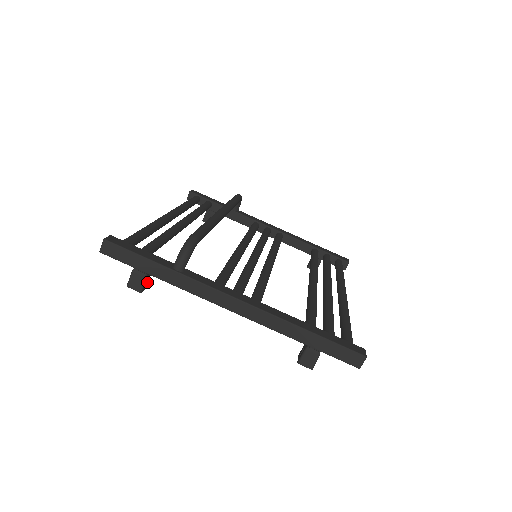
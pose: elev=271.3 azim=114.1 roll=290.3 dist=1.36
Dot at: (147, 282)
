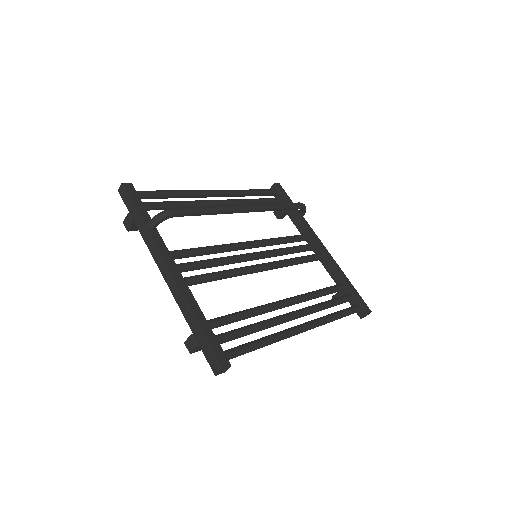
Dot at: occluded
